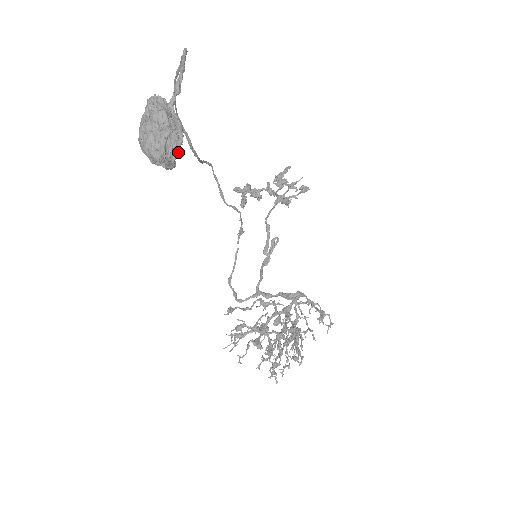
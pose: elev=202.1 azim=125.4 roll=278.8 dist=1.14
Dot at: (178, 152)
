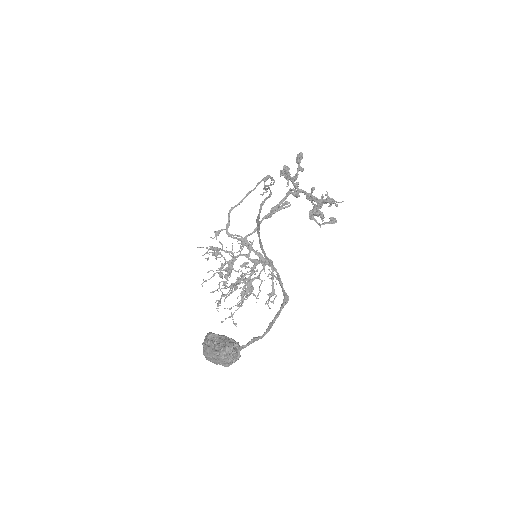
Dot at: occluded
